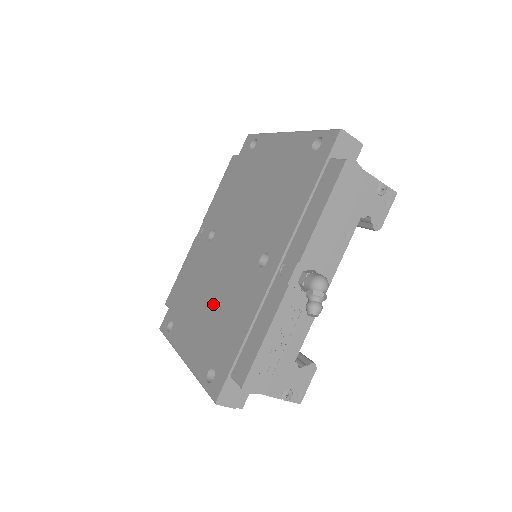
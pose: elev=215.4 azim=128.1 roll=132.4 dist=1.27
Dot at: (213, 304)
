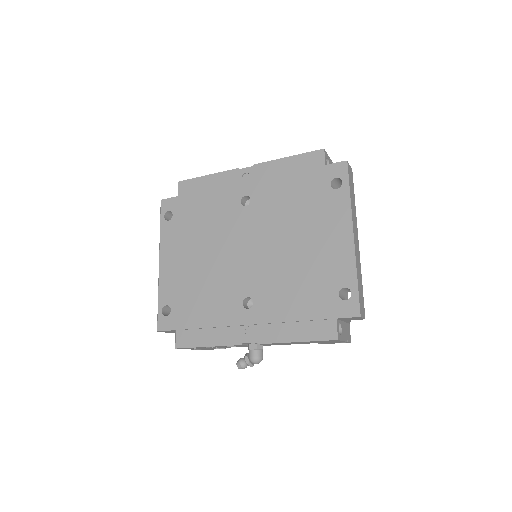
Dot at: (202, 265)
